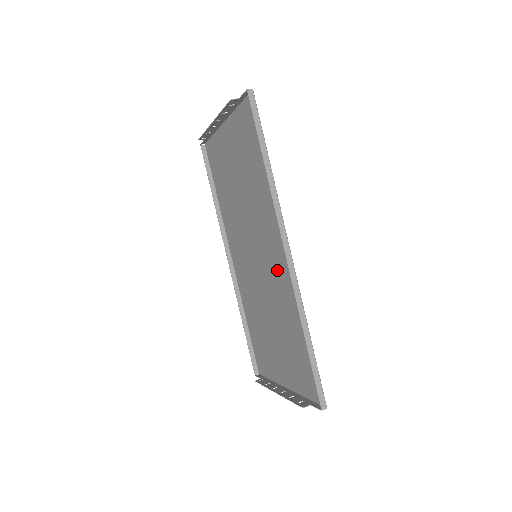
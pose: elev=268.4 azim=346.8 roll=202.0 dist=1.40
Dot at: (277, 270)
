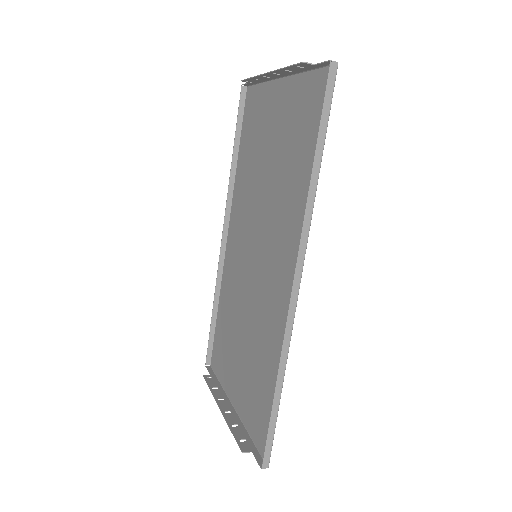
Dot at: (274, 292)
